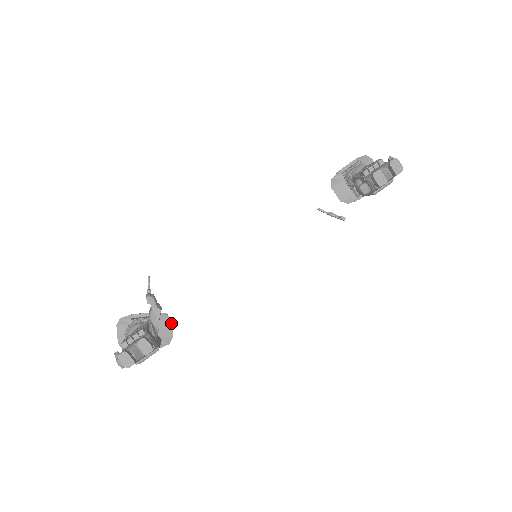
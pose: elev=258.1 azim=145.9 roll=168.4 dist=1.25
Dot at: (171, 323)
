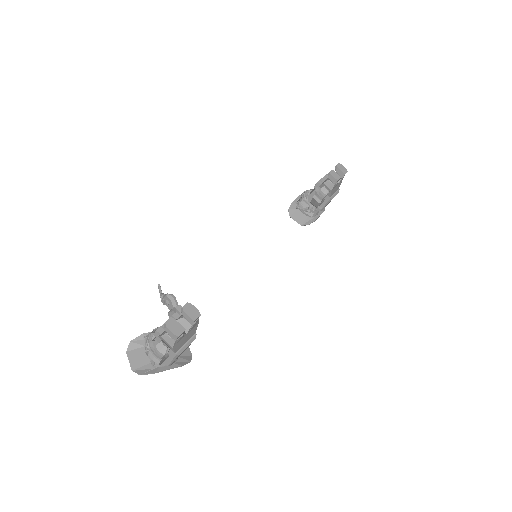
Dot at: occluded
